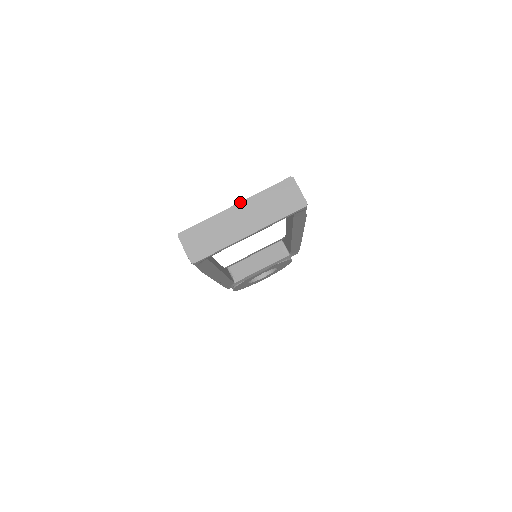
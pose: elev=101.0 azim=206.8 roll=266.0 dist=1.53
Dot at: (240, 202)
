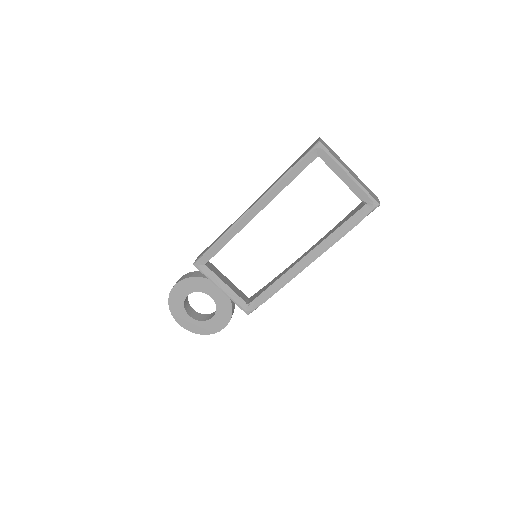
Dot at: occluded
